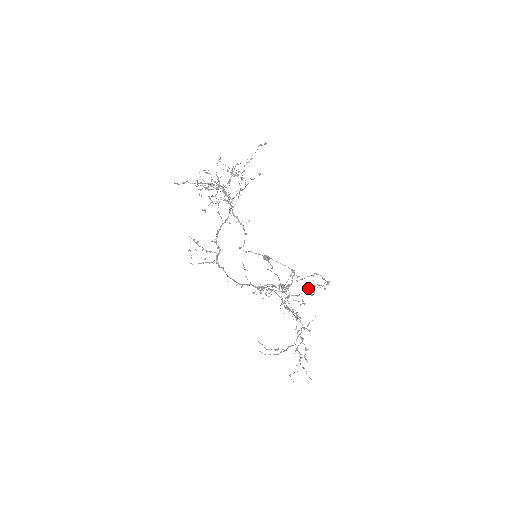
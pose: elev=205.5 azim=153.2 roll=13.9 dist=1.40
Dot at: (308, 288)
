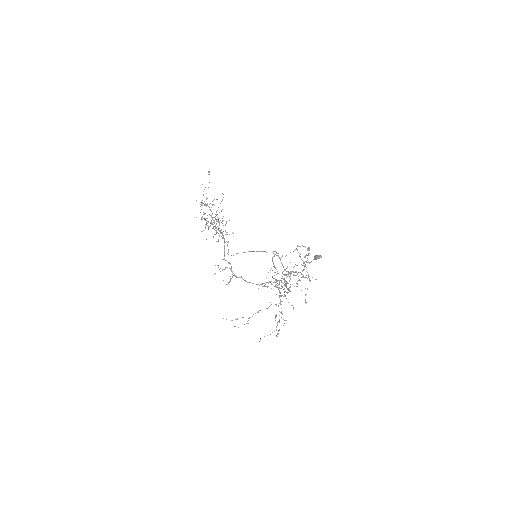
Dot at: occluded
